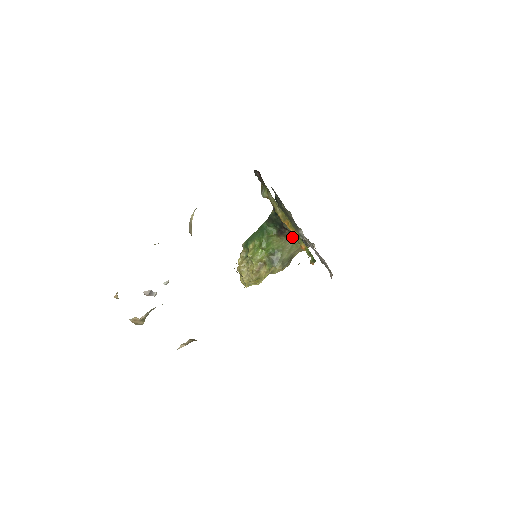
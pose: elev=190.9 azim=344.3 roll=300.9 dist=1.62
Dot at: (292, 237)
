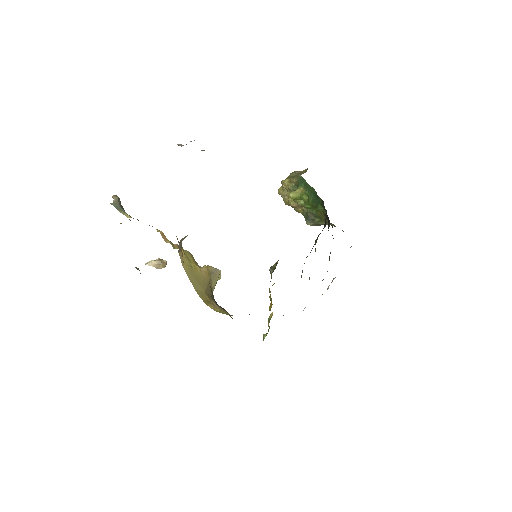
Dot at: occluded
